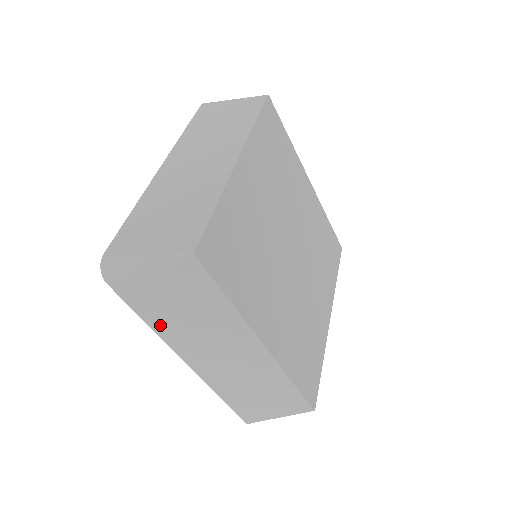
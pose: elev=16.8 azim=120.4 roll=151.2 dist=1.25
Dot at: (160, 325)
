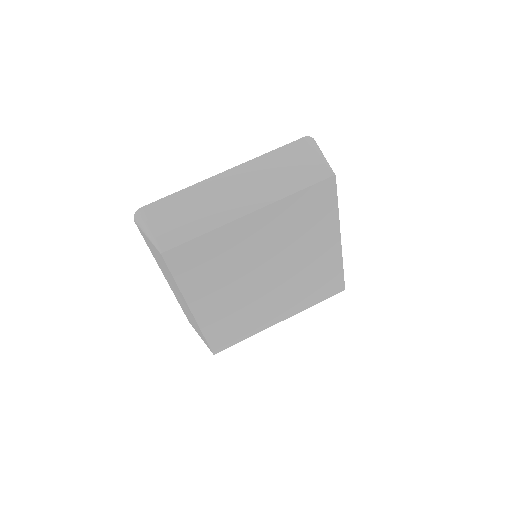
Dot at: occluded
